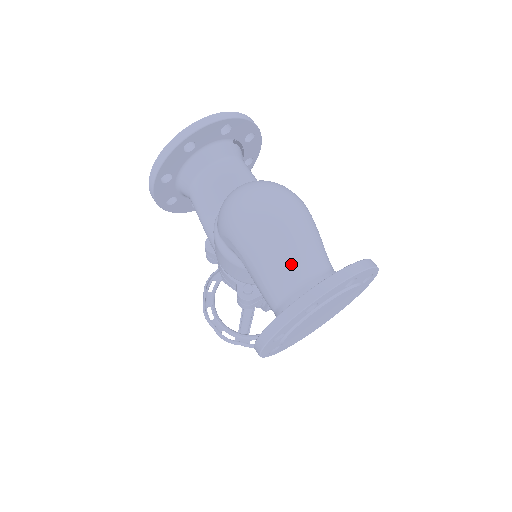
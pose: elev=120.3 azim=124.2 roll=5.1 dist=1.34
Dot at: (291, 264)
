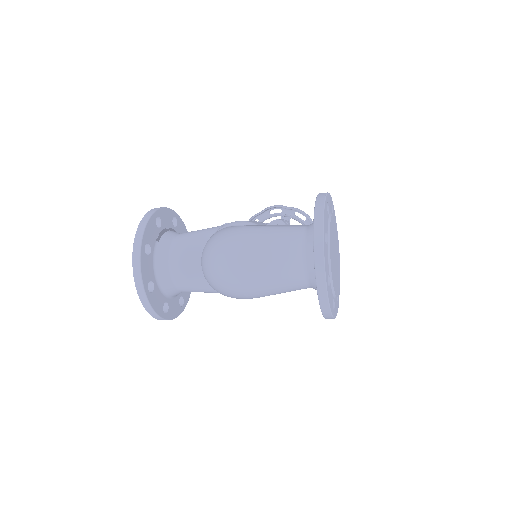
Dot at: (287, 272)
